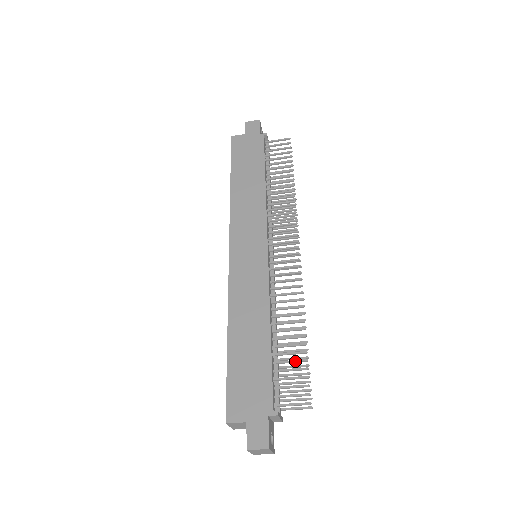
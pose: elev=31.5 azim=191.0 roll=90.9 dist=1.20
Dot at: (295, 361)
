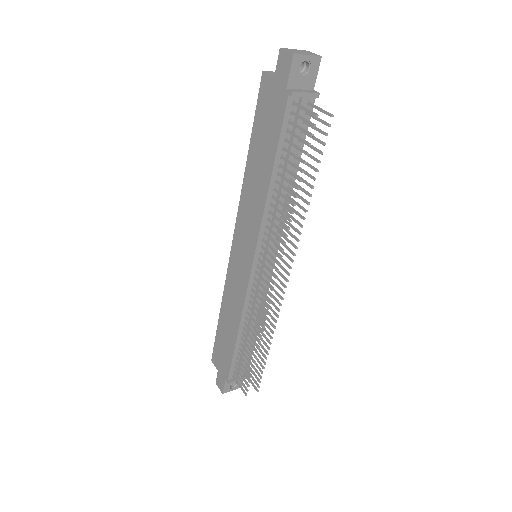
Dot at: occluded
